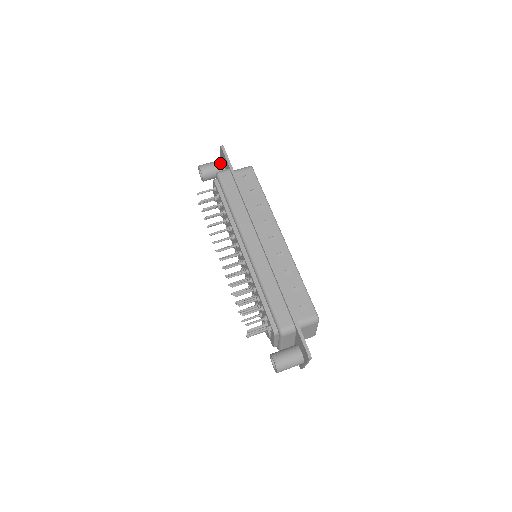
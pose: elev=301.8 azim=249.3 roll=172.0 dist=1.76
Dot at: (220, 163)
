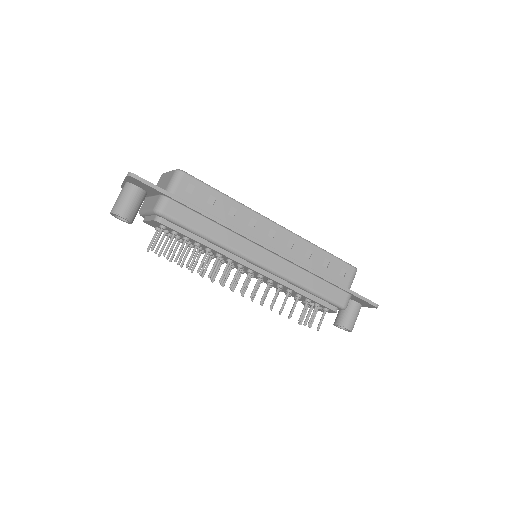
Dot at: (135, 190)
